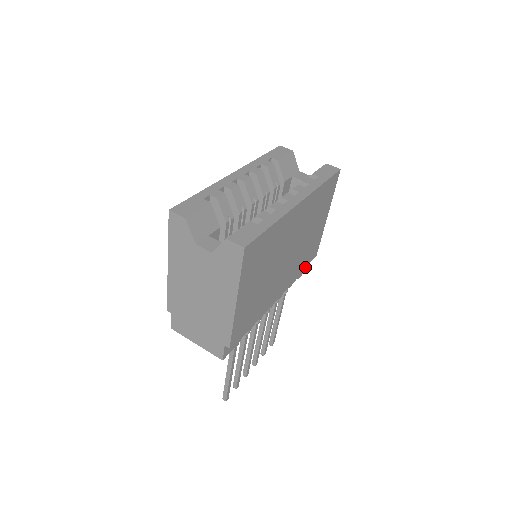
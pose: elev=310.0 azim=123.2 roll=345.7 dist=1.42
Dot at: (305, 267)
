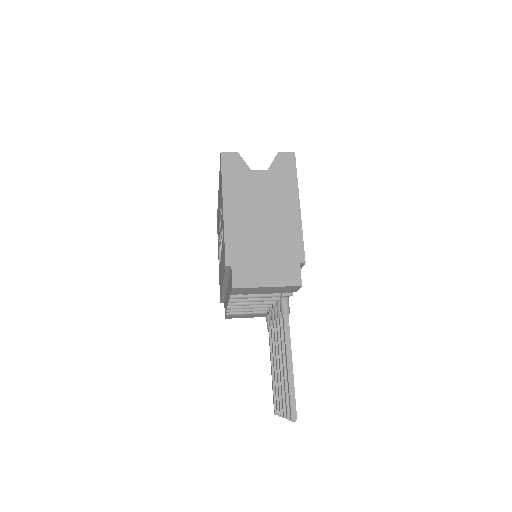
Dot at: occluded
